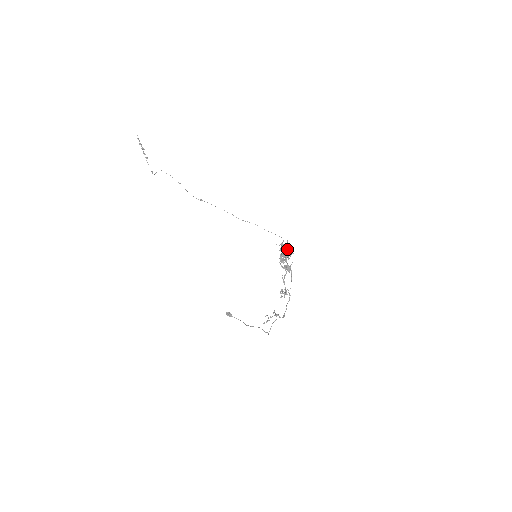
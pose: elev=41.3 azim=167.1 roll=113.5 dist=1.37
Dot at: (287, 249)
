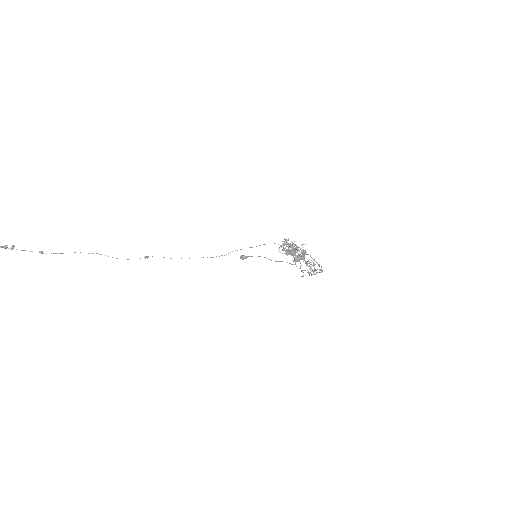
Dot at: (292, 249)
